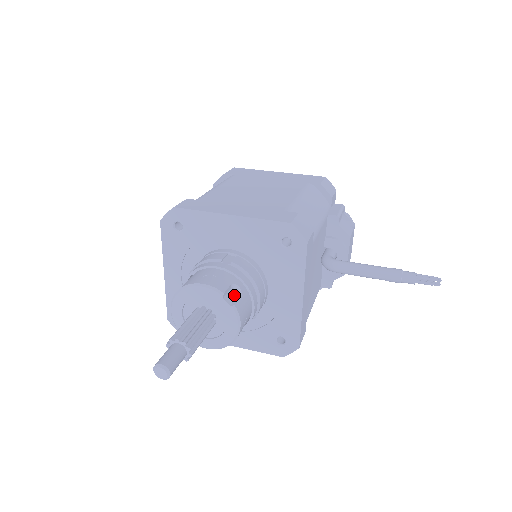
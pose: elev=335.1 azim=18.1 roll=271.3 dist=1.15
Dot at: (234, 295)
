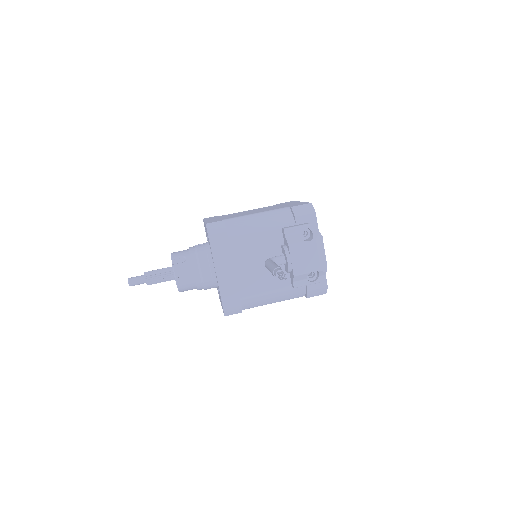
Dot at: (181, 261)
